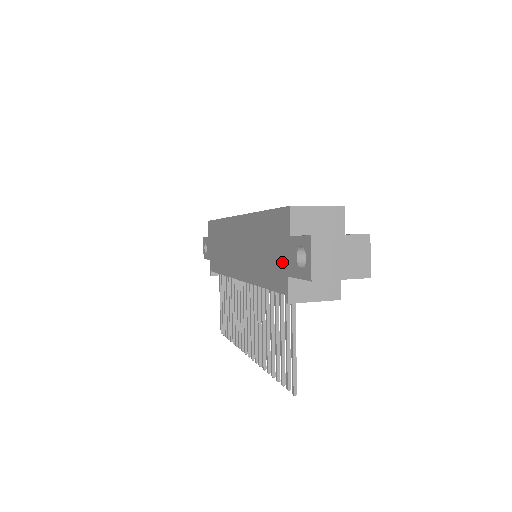
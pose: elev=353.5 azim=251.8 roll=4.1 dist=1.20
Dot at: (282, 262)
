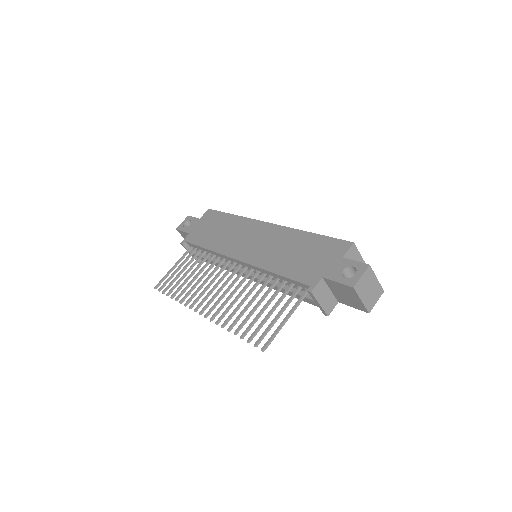
Dot at: (321, 268)
